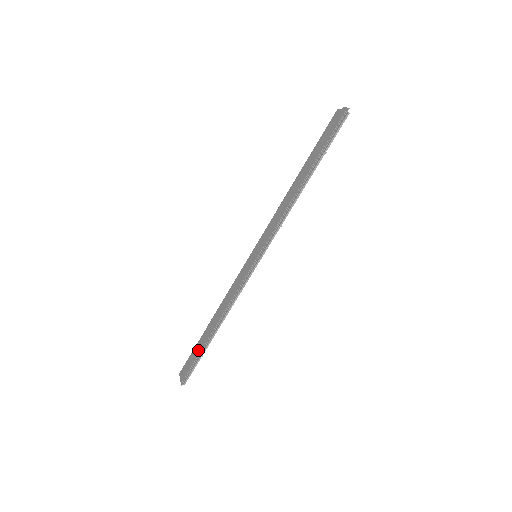
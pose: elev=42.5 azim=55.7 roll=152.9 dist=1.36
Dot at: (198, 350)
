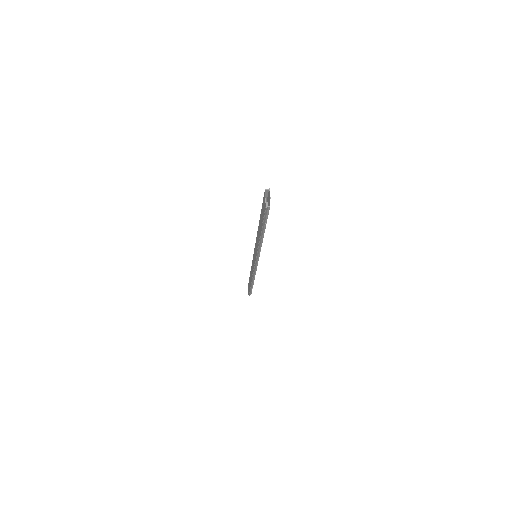
Dot at: occluded
